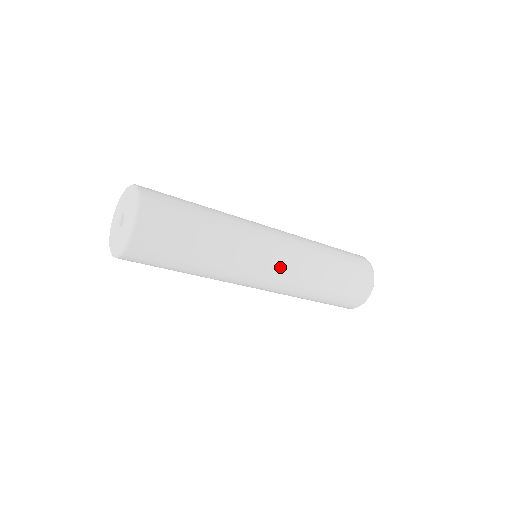
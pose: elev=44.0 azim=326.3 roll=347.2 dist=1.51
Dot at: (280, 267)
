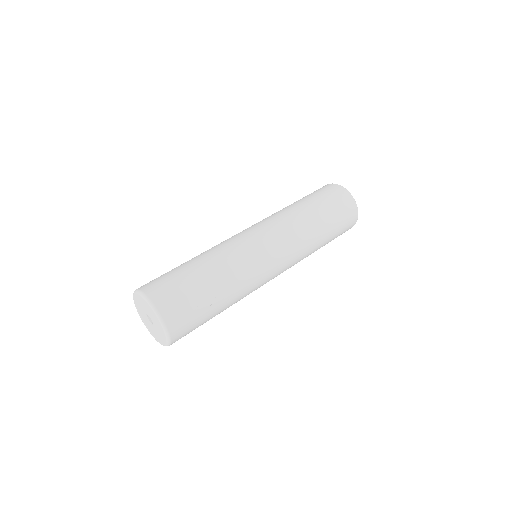
Dot at: (281, 271)
